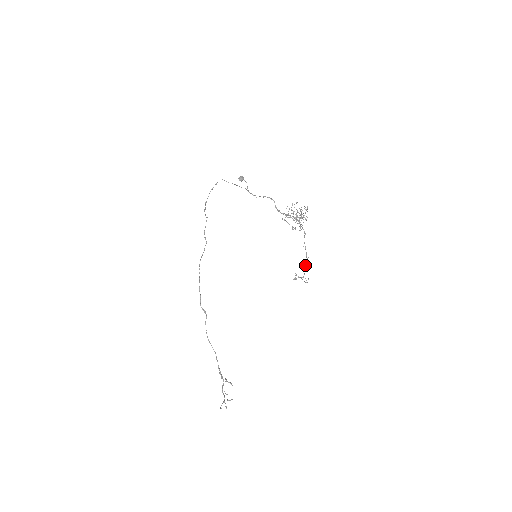
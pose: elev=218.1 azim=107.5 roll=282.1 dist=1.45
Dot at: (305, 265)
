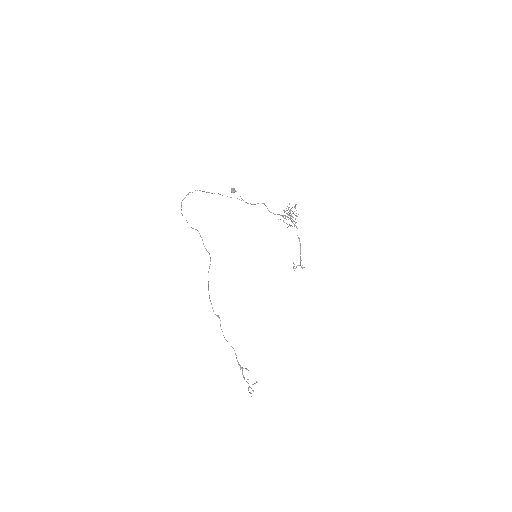
Dot at: (300, 254)
